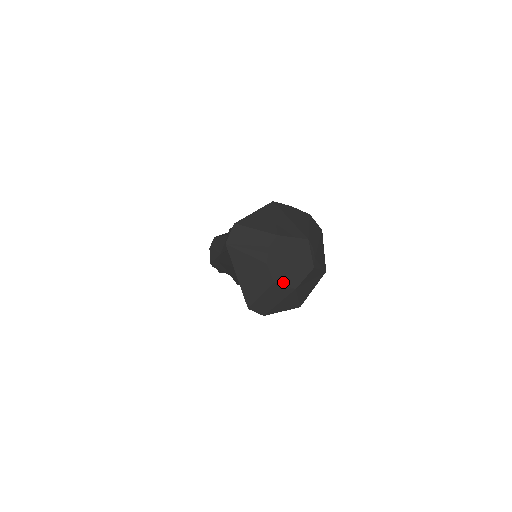
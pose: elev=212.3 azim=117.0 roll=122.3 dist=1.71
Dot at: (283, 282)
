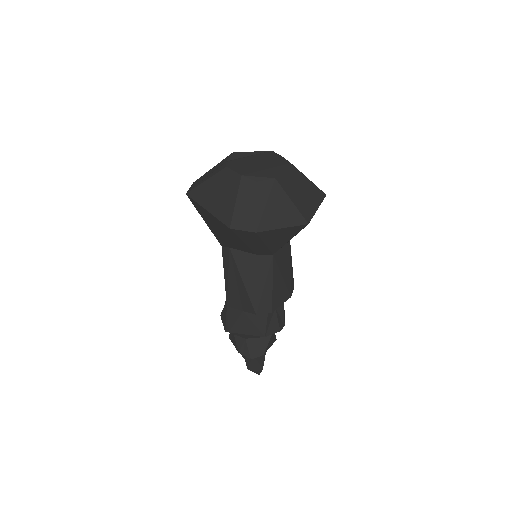
Dot at: (254, 175)
